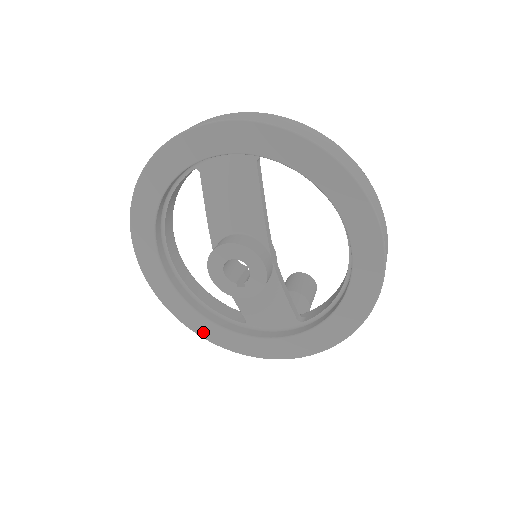
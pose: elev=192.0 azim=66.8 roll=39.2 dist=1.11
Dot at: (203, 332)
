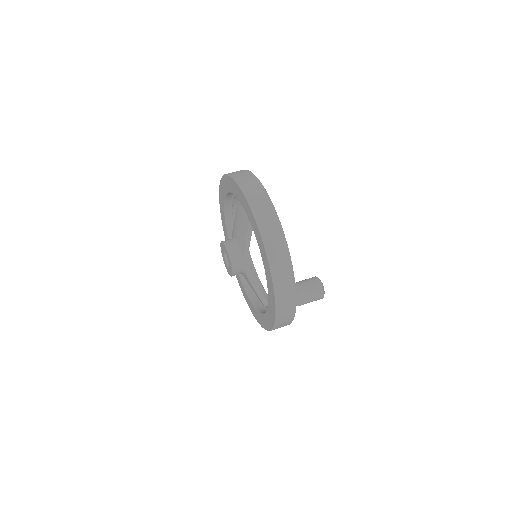
Dot at: occluded
